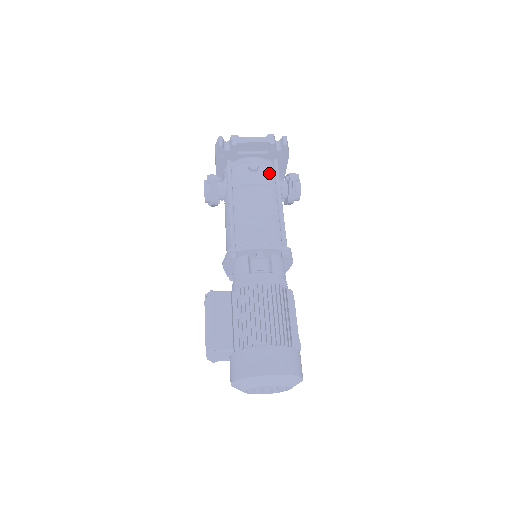
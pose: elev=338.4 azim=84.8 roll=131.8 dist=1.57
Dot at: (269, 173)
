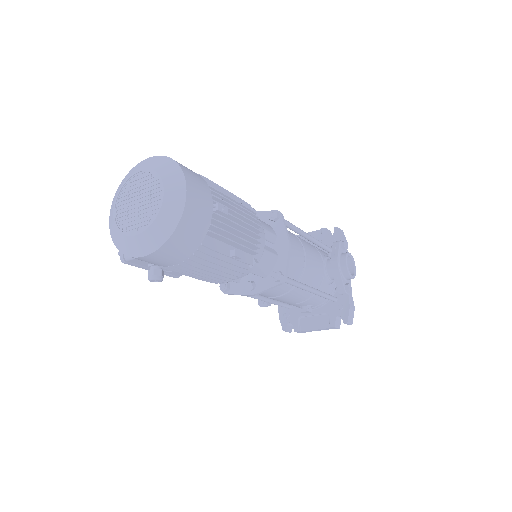
Dot at: occluded
